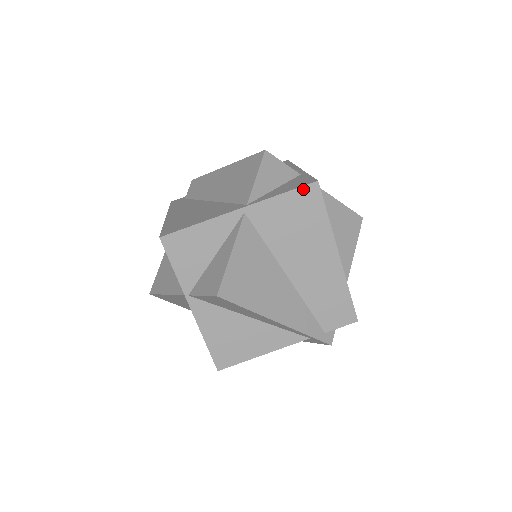
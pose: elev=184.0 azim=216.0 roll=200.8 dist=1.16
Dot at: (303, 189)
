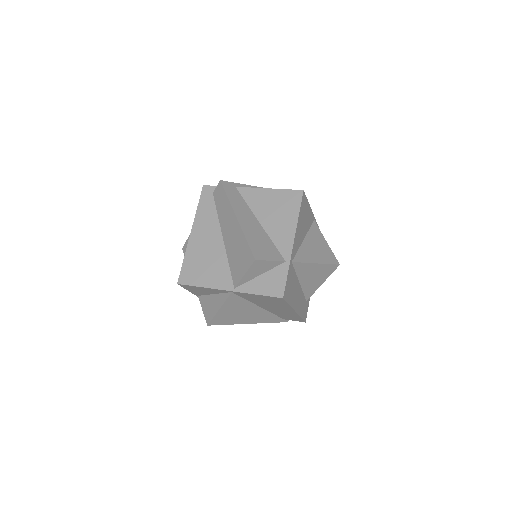
Dot at: (272, 297)
